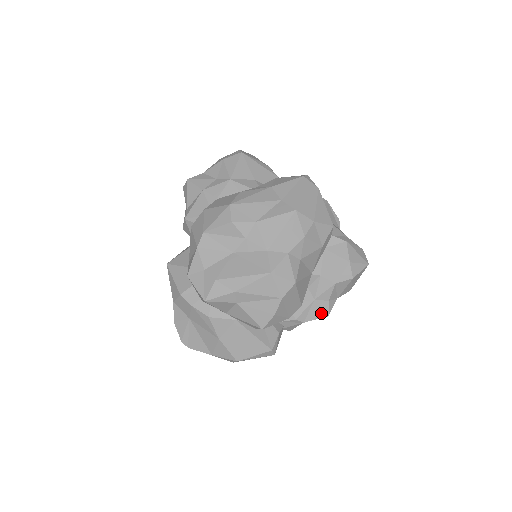
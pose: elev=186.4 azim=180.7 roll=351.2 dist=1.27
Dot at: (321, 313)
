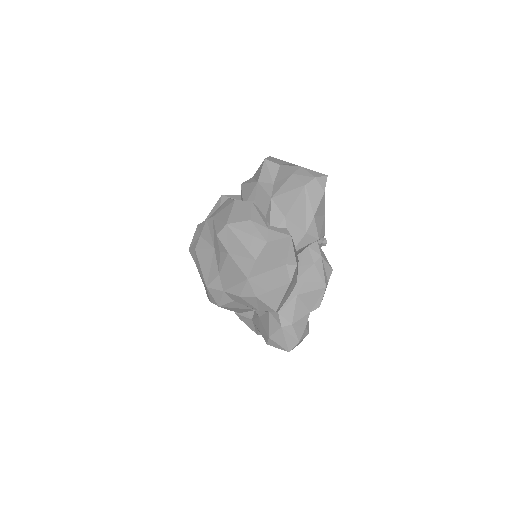
Dot at: (253, 328)
